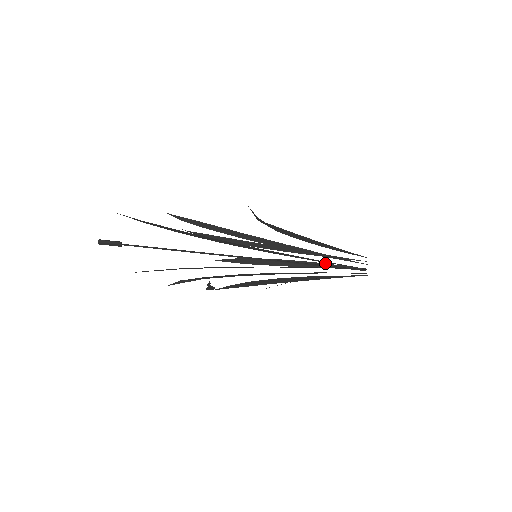
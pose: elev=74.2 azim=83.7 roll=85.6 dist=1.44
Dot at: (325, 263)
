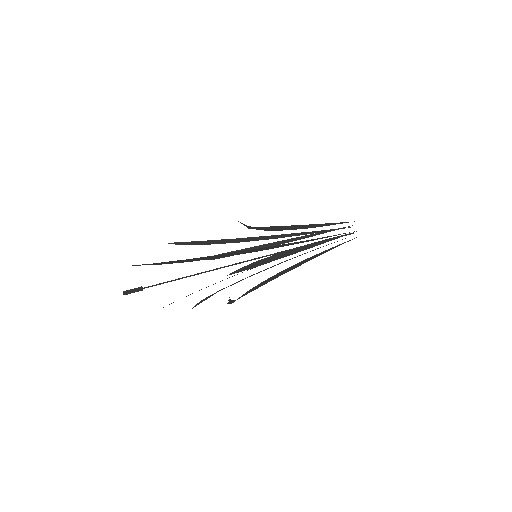
Dot at: (318, 241)
